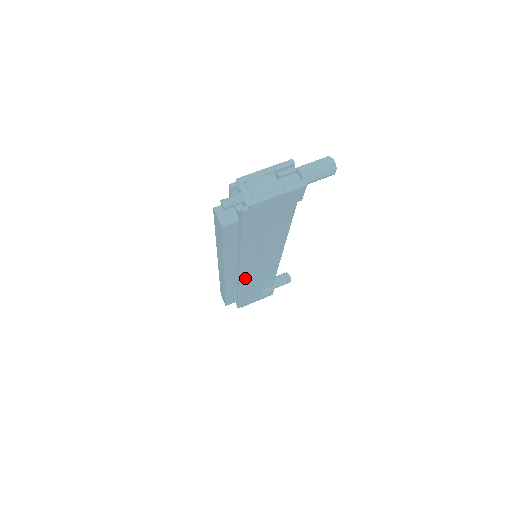
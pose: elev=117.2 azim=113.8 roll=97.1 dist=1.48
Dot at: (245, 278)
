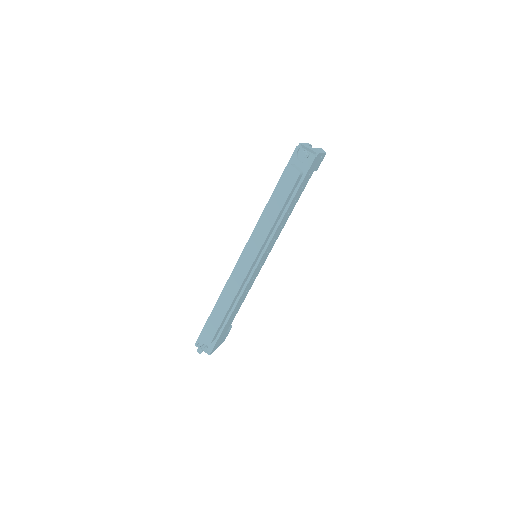
Dot at: (251, 279)
